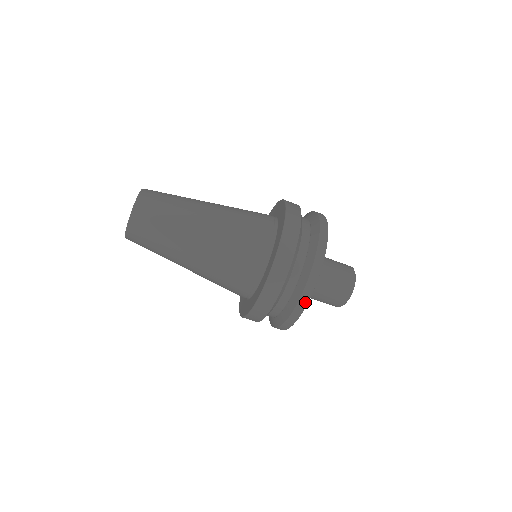
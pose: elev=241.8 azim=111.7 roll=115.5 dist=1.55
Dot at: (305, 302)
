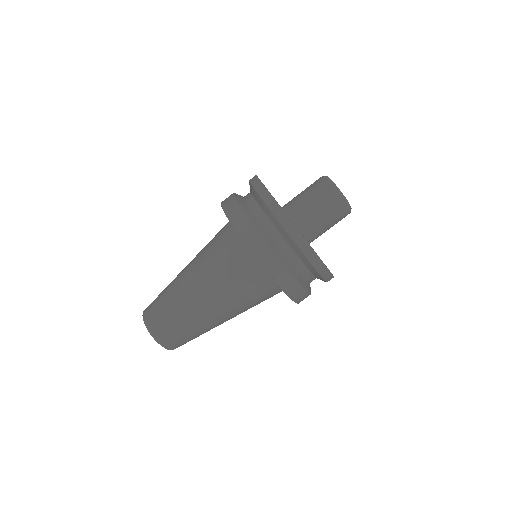
Dot at: (273, 203)
